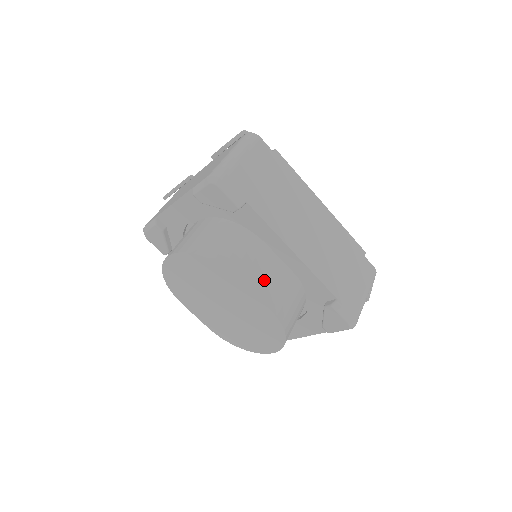
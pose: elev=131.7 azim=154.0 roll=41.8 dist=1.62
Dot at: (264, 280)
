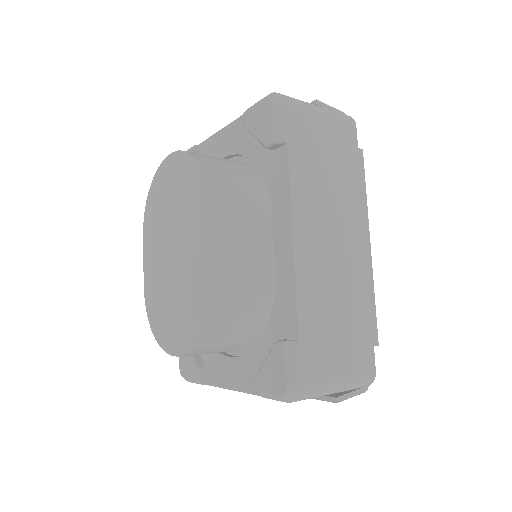
Dot at: (235, 241)
